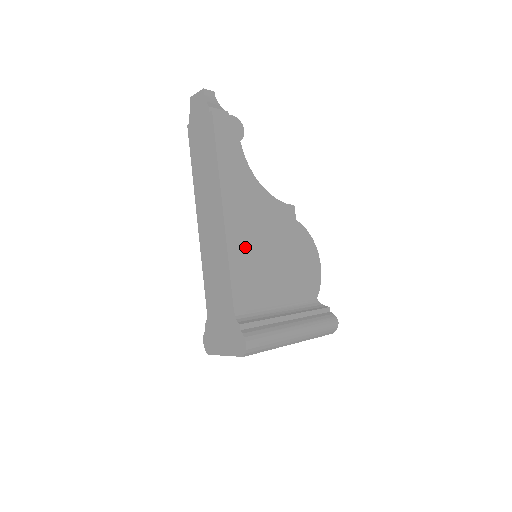
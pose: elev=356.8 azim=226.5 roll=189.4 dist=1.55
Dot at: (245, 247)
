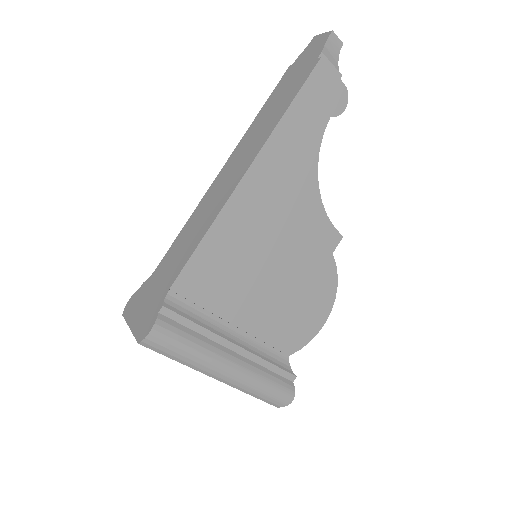
Dot at: (242, 232)
